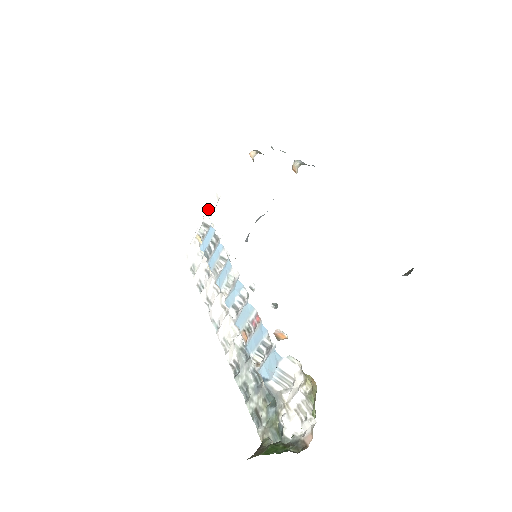
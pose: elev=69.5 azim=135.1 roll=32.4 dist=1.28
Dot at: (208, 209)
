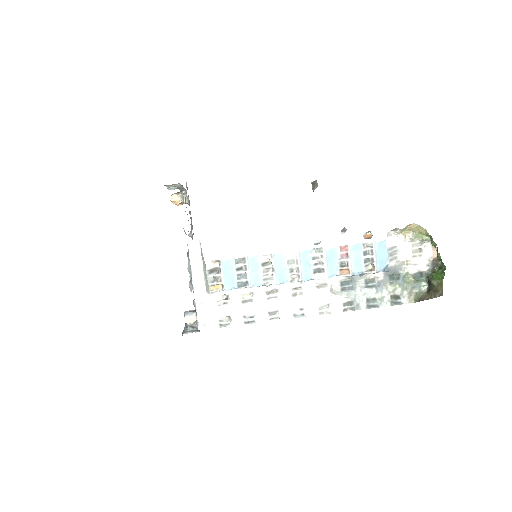
Dot at: (193, 264)
